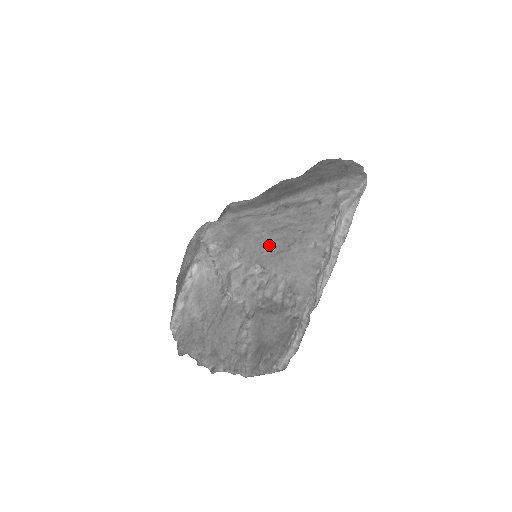
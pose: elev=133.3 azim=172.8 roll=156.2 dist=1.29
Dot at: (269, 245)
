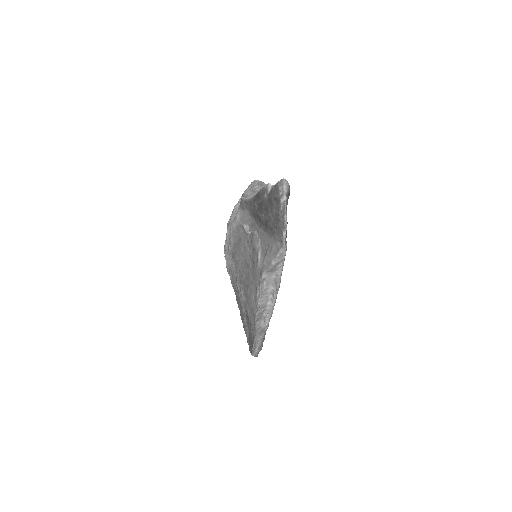
Dot at: (244, 274)
